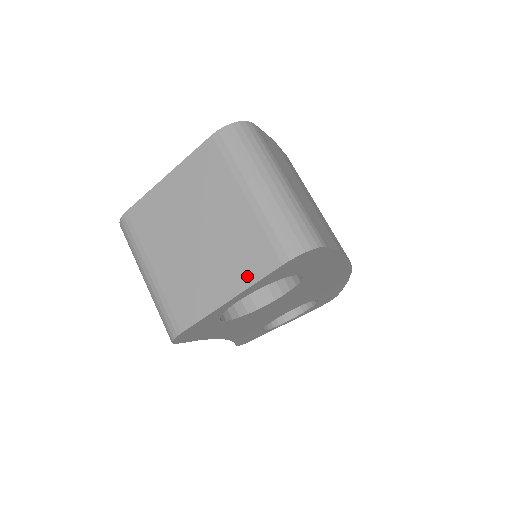
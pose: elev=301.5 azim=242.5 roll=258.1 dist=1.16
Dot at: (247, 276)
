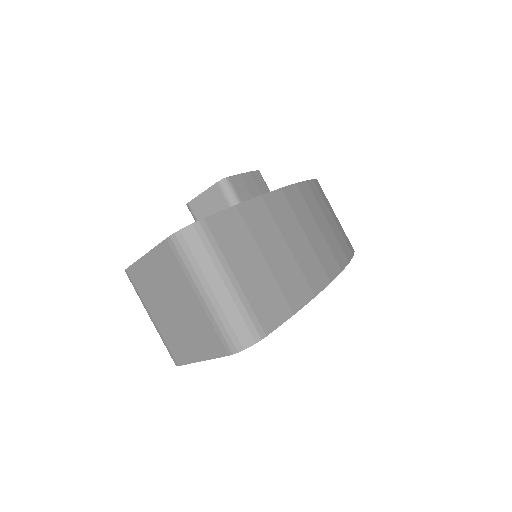
Dot at: (209, 352)
